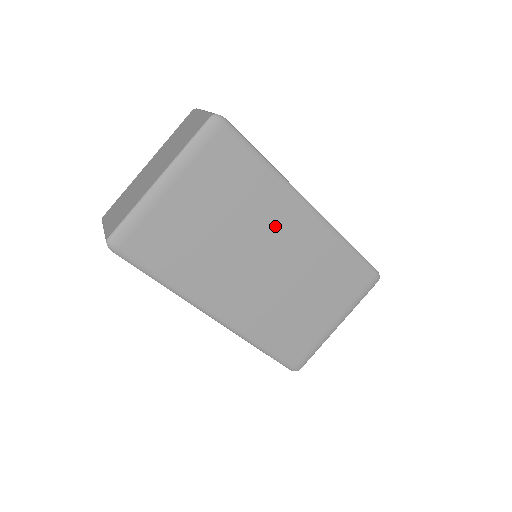
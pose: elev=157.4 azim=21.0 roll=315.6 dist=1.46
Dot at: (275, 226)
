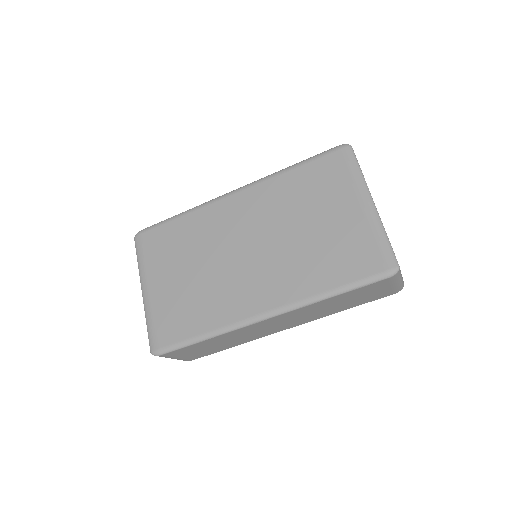
Dot at: (225, 227)
